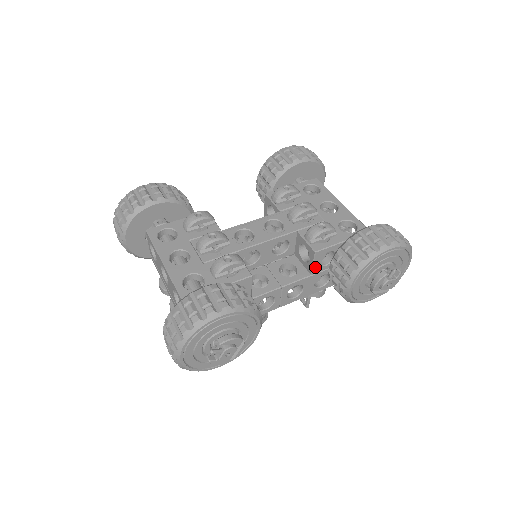
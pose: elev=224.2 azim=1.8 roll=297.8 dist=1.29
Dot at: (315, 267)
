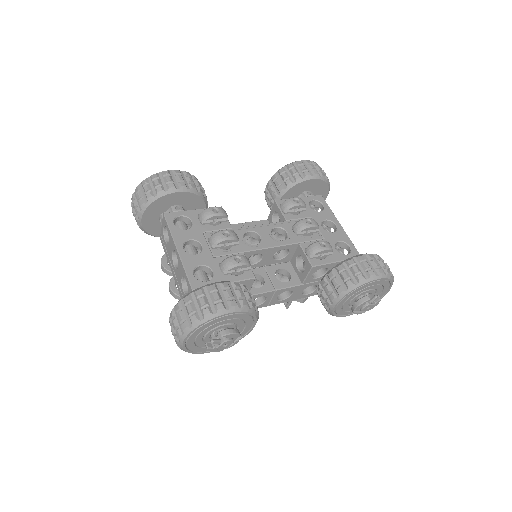
Dot at: (308, 278)
